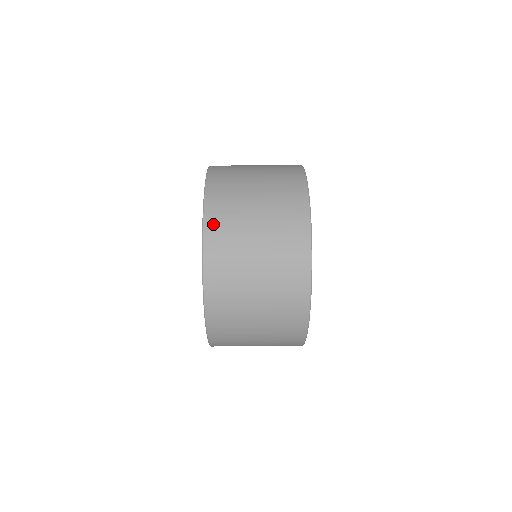
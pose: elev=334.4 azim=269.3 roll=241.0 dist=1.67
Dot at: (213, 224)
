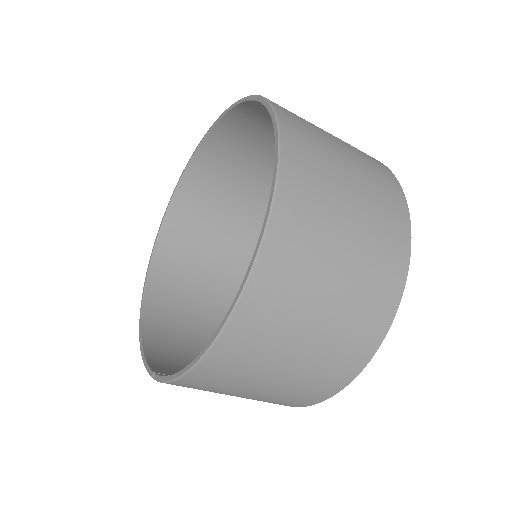
Dot at: occluded
